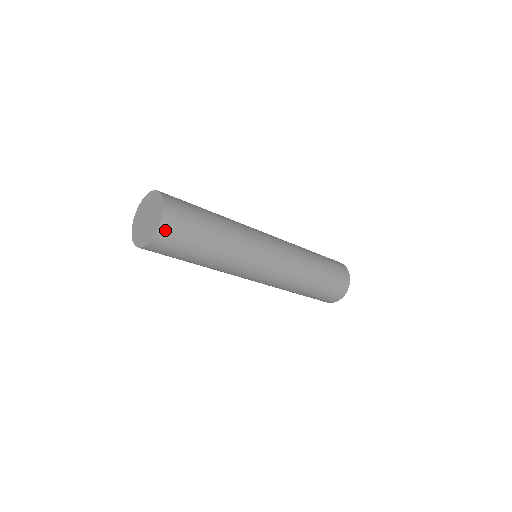
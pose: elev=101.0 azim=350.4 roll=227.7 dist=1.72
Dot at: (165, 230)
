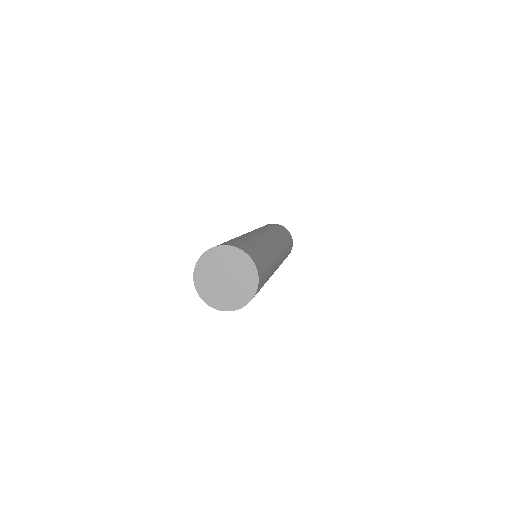
Dot at: (256, 293)
